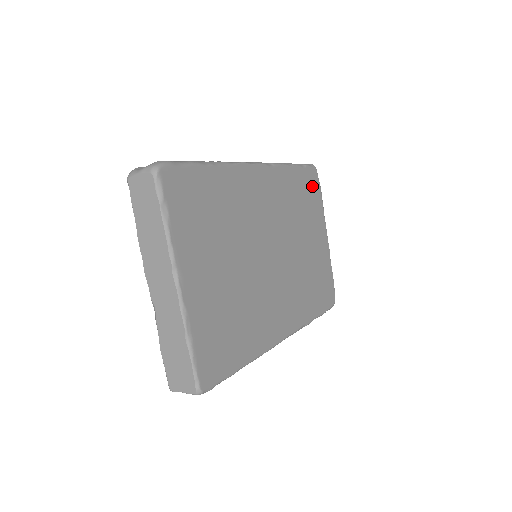
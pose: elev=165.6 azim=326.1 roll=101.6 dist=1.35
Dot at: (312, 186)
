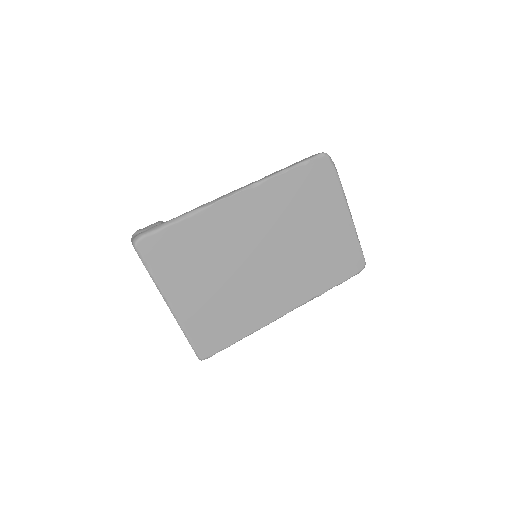
Dot at: (321, 176)
